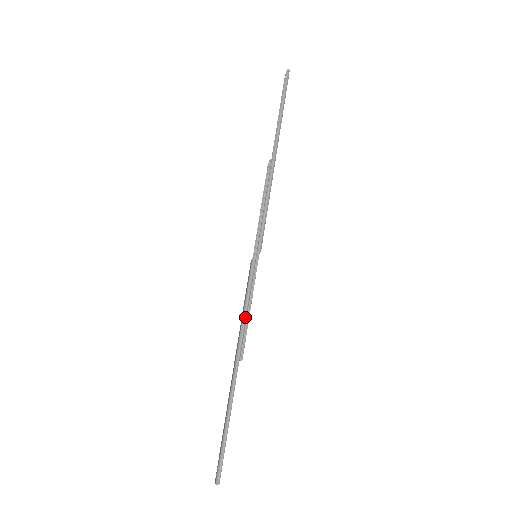
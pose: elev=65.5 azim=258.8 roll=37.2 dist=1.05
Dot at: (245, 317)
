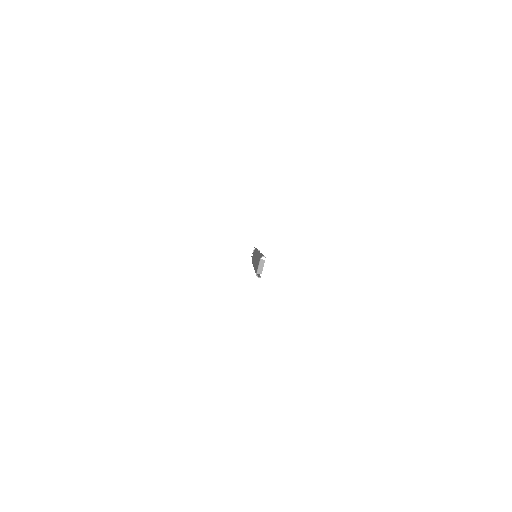
Dot at: occluded
